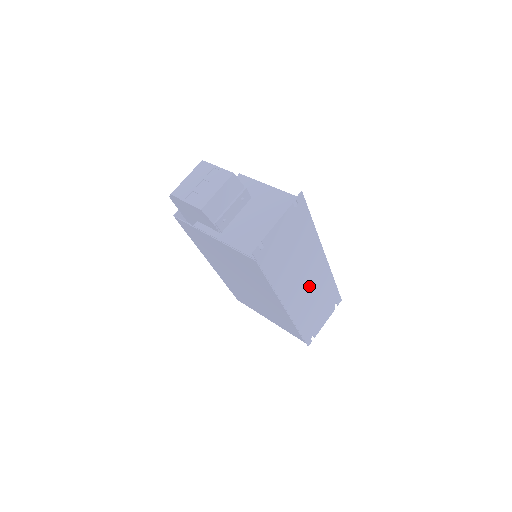
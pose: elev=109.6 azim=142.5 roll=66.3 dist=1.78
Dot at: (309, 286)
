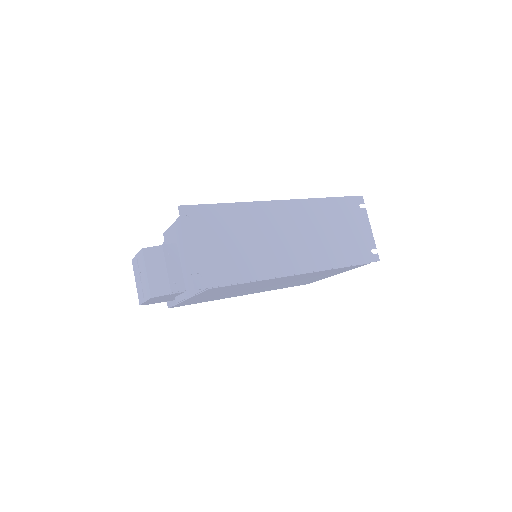
Dot at: (301, 234)
